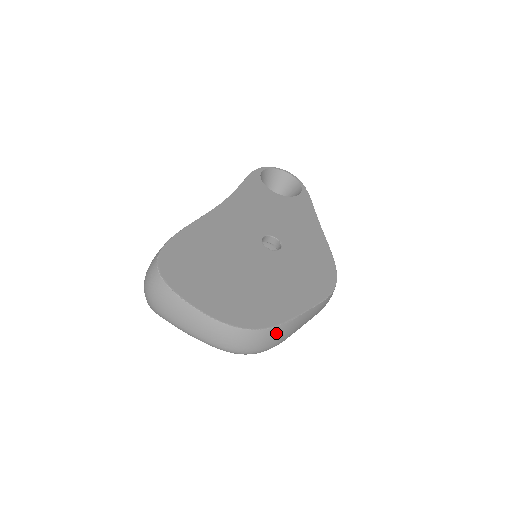
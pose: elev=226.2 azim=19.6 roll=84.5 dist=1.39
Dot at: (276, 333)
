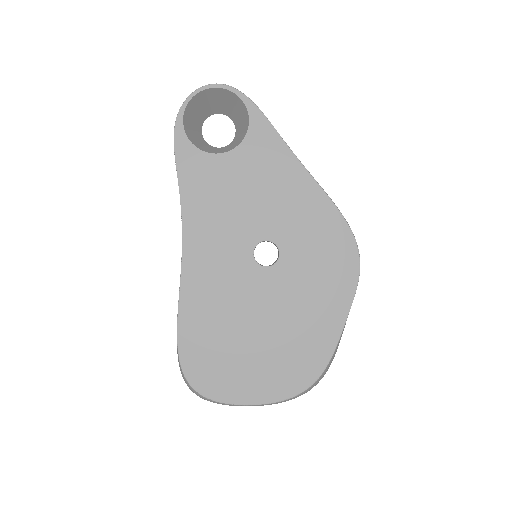
Dot at: (330, 363)
